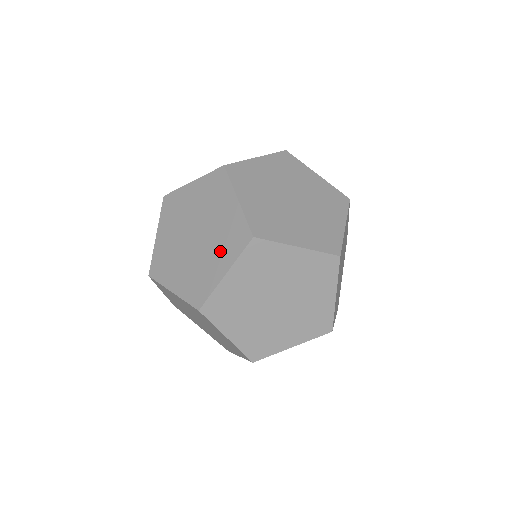
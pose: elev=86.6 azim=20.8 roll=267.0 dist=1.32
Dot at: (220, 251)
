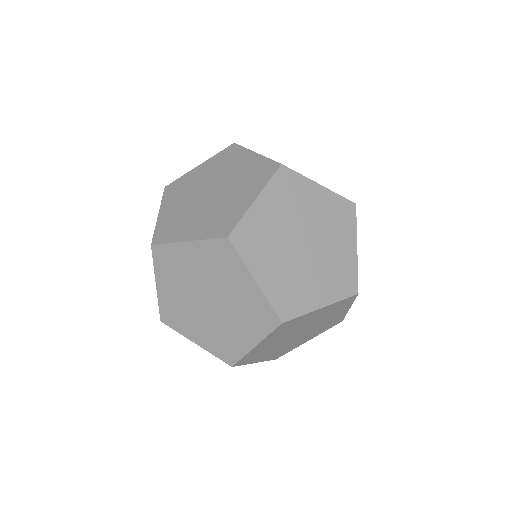
Dot at: (205, 221)
